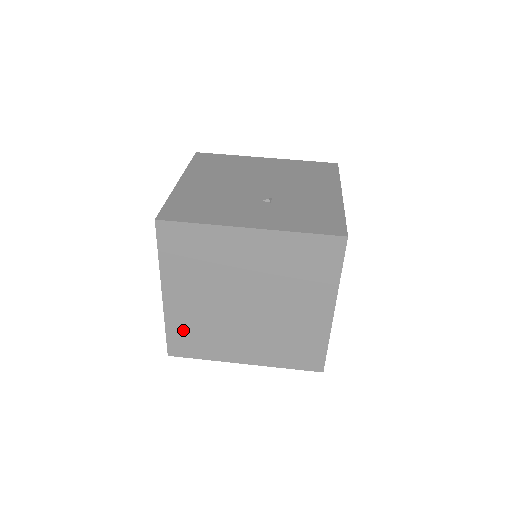
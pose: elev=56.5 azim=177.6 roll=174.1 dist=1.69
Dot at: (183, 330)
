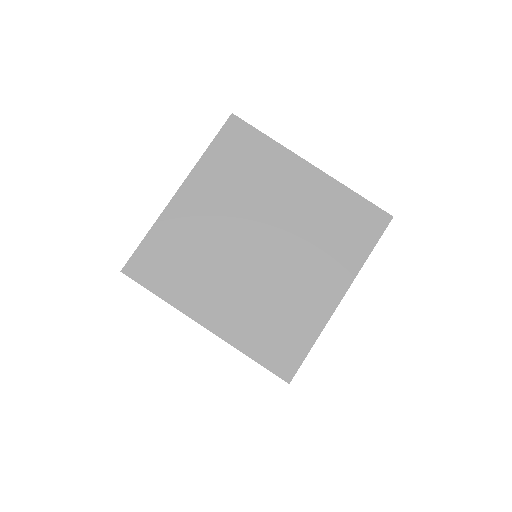
Dot at: (167, 244)
